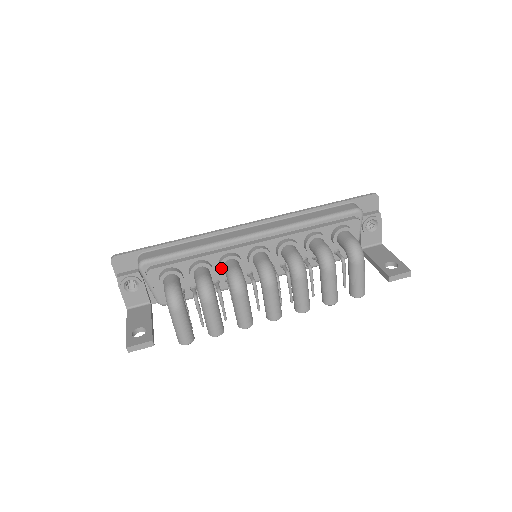
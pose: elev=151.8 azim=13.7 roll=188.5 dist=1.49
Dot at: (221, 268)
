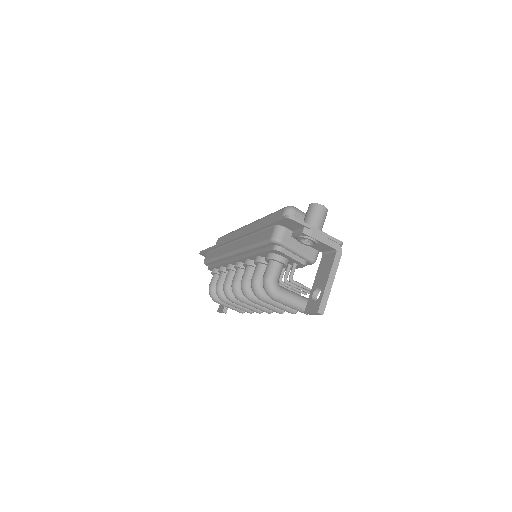
Dot at: occluded
